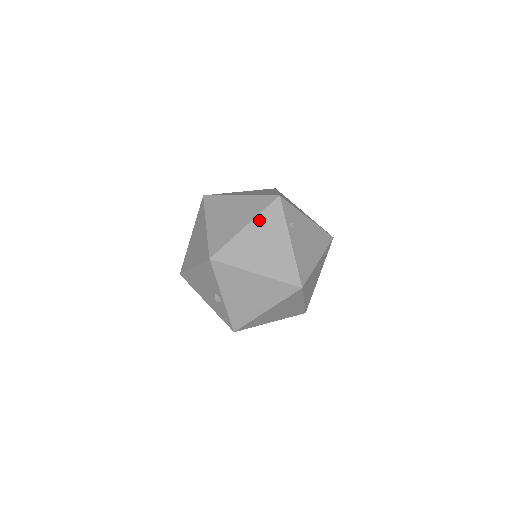
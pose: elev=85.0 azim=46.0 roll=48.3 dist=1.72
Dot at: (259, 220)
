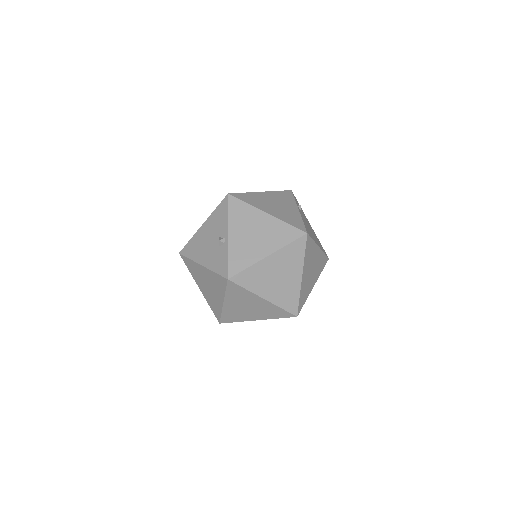
Dot at: (273, 193)
